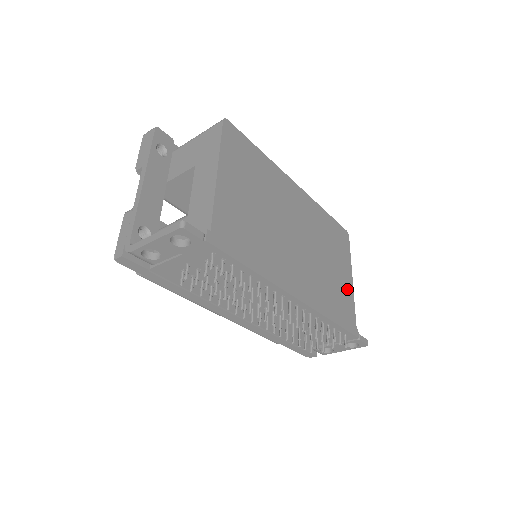
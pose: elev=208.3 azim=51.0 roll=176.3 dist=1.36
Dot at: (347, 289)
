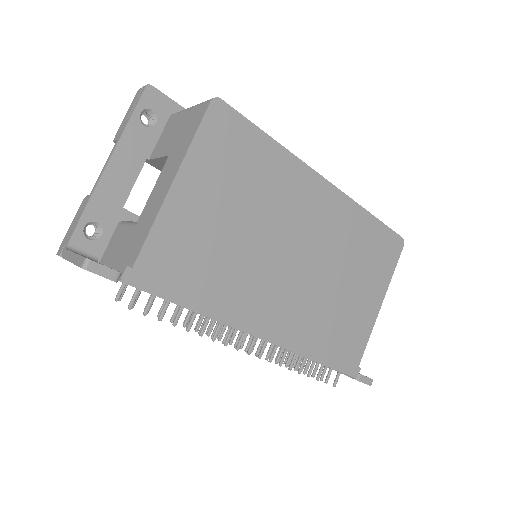
Dot at: (364, 318)
